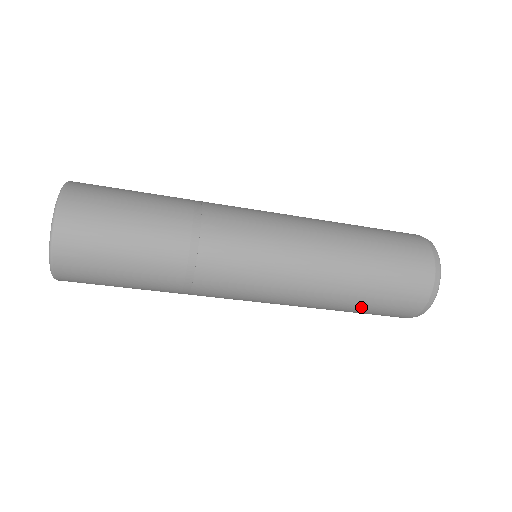
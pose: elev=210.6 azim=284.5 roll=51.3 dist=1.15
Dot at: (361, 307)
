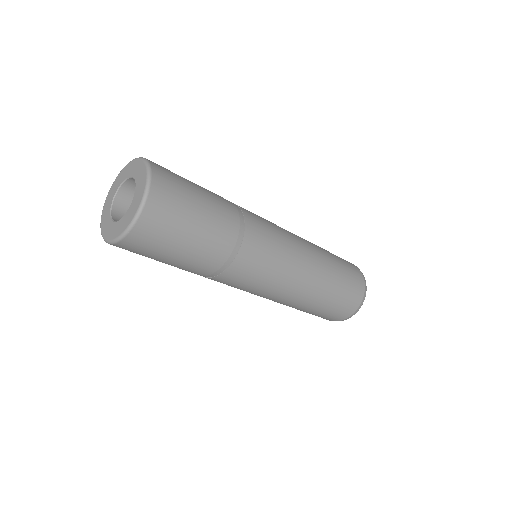
Dot at: (331, 296)
